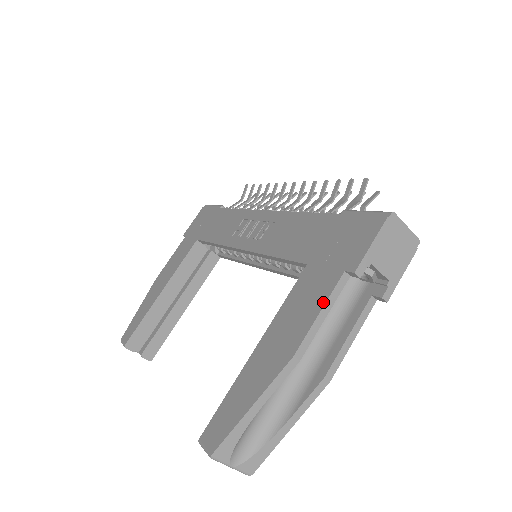
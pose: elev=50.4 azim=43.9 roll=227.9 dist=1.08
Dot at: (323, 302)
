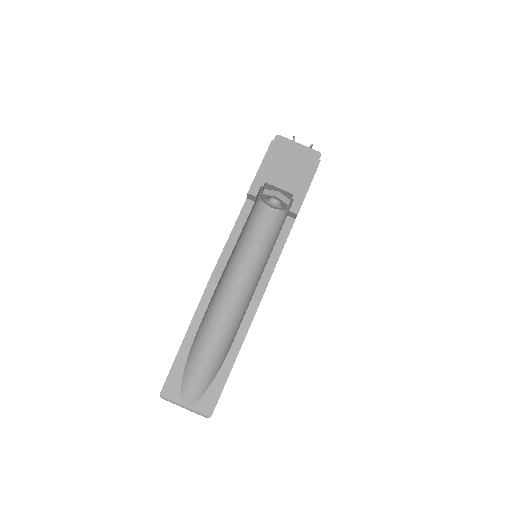
Dot at: (232, 230)
